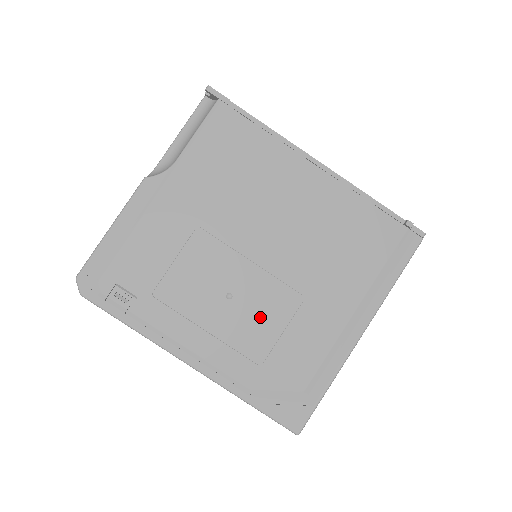
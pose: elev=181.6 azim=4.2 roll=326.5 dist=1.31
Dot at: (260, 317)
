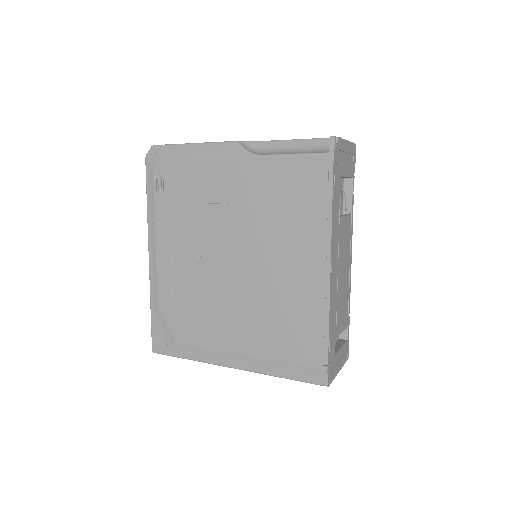
Dot at: (200, 287)
